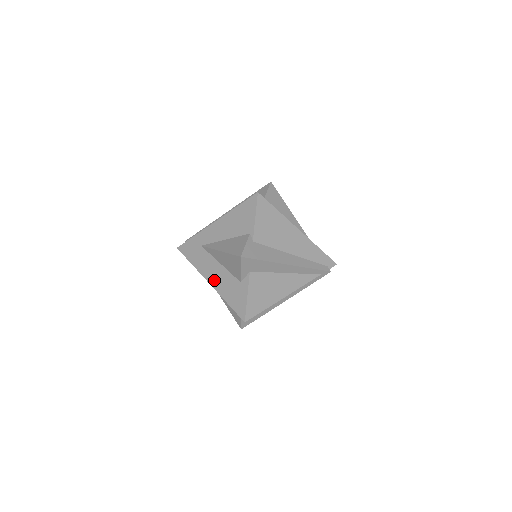
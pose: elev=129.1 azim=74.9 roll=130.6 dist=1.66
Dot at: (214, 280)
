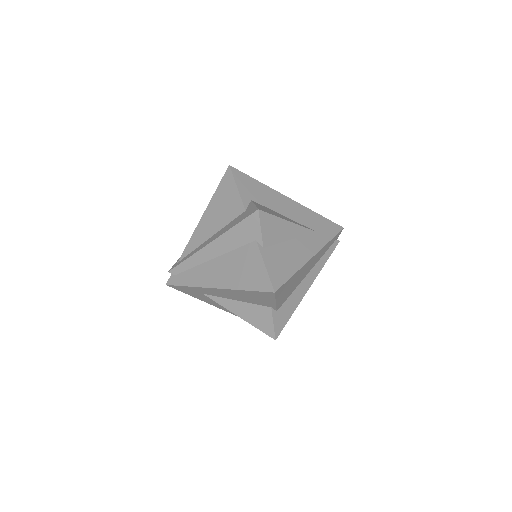
Dot at: occluded
